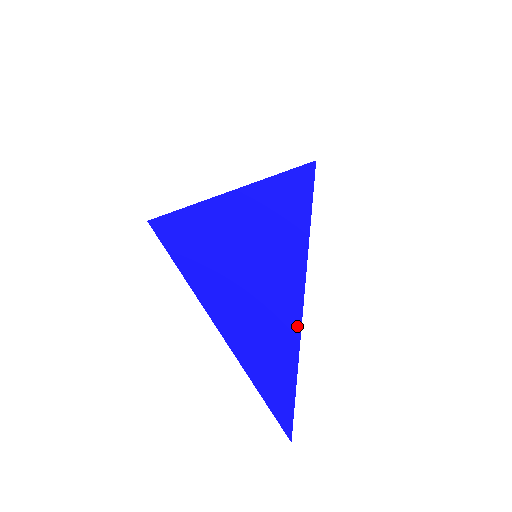
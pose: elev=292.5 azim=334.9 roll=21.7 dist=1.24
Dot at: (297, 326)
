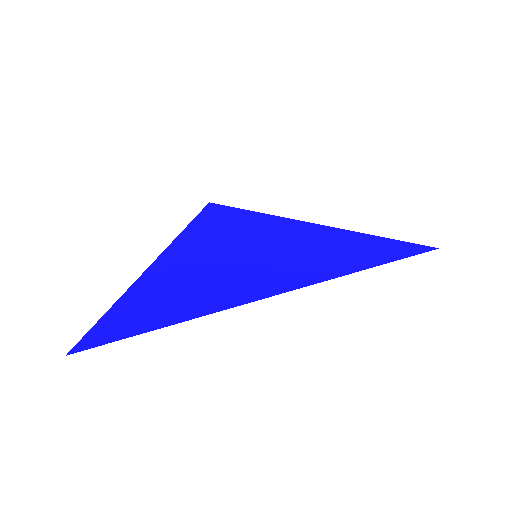
Dot at: (212, 309)
